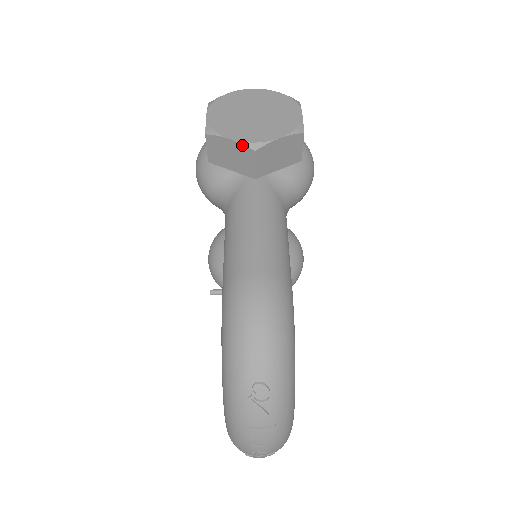
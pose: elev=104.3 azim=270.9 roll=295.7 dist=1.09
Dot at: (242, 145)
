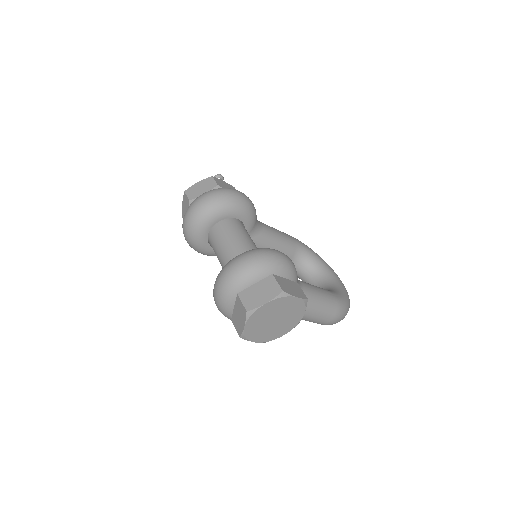
Dot at: occluded
